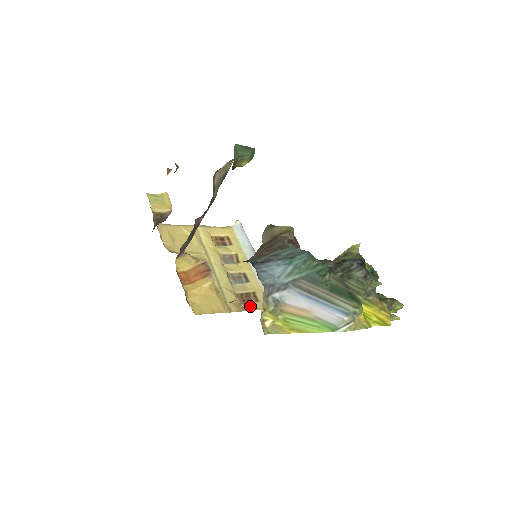
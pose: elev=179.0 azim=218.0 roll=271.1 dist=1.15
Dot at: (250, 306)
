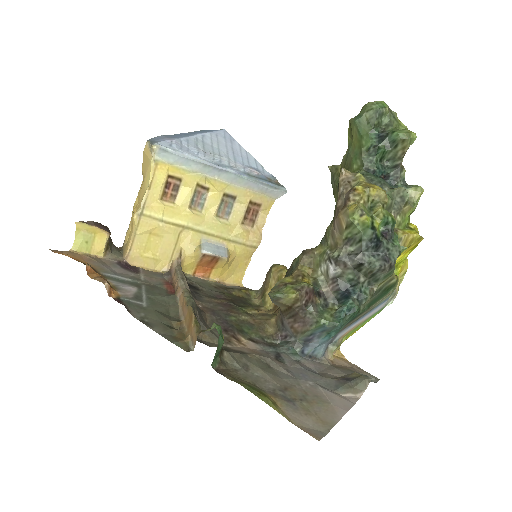
Dot at: (260, 217)
